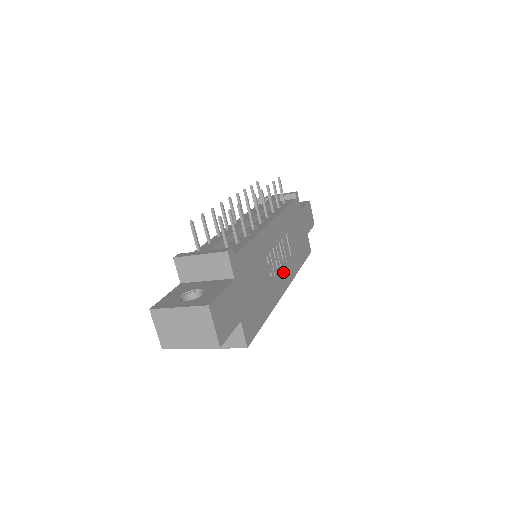
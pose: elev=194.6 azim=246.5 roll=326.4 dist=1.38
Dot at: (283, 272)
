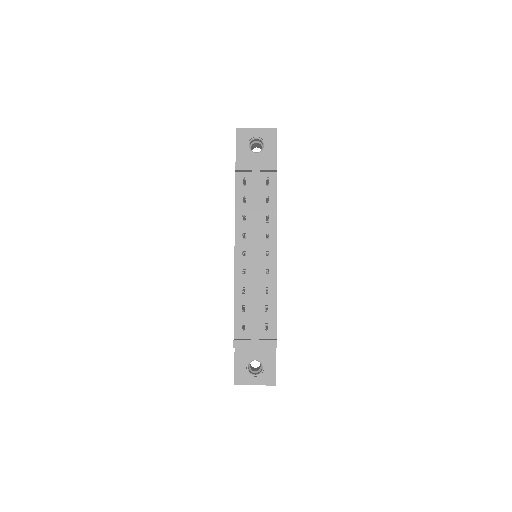
Dot at: occluded
